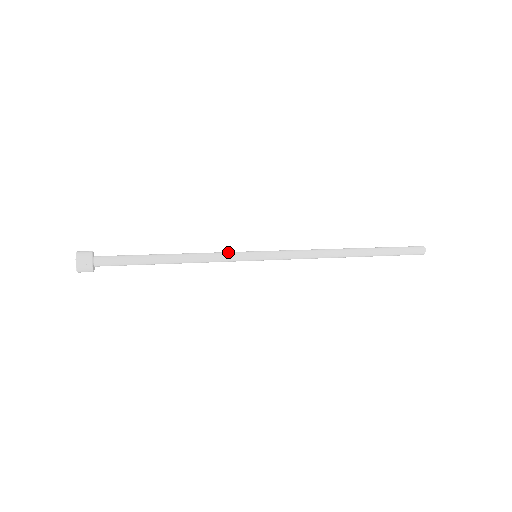
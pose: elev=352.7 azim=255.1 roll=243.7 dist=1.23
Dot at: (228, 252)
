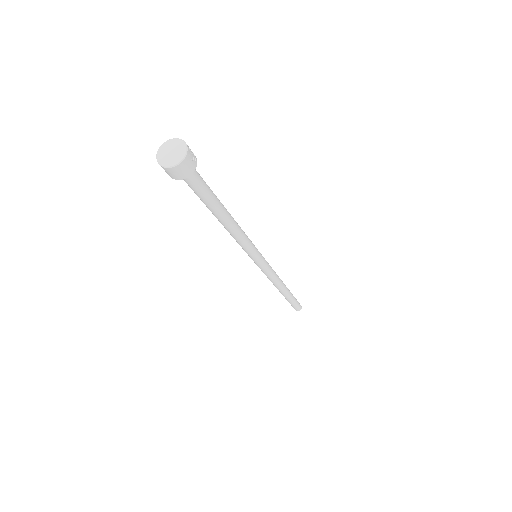
Dot at: occluded
